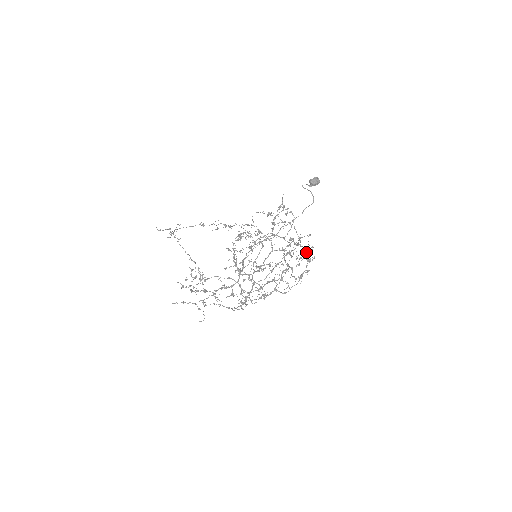
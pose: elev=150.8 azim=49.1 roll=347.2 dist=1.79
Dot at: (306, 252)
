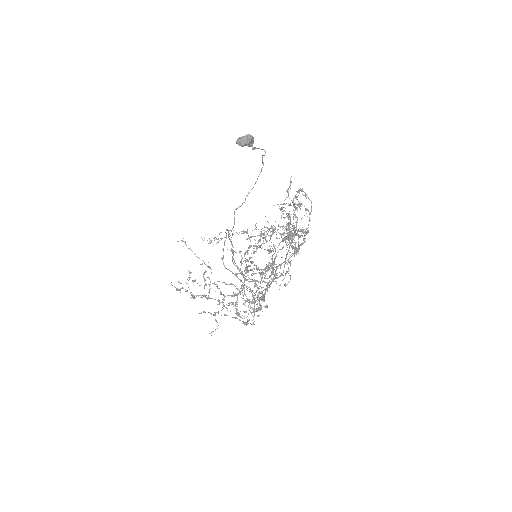
Dot at: (295, 243)
